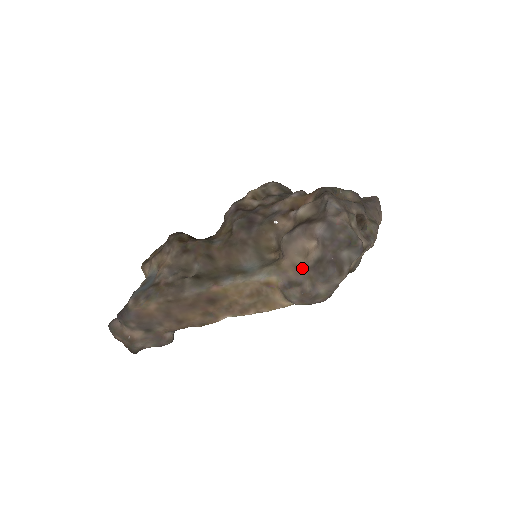
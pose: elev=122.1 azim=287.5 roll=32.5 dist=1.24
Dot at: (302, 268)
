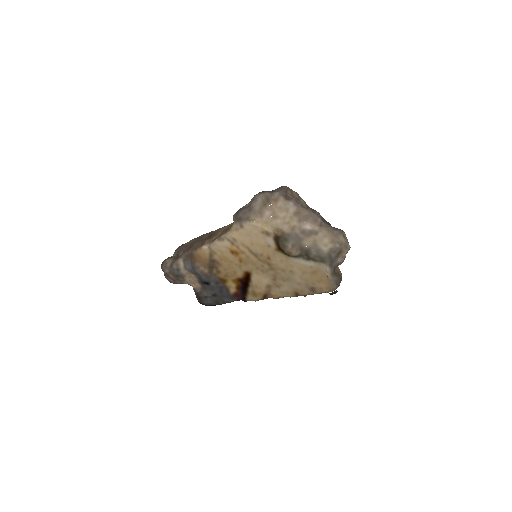
Dot at: occluded
